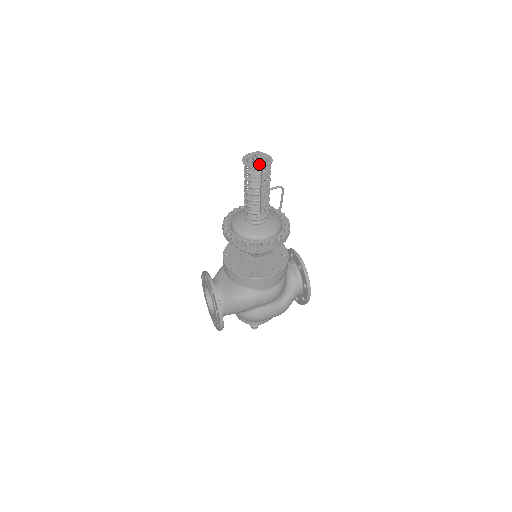
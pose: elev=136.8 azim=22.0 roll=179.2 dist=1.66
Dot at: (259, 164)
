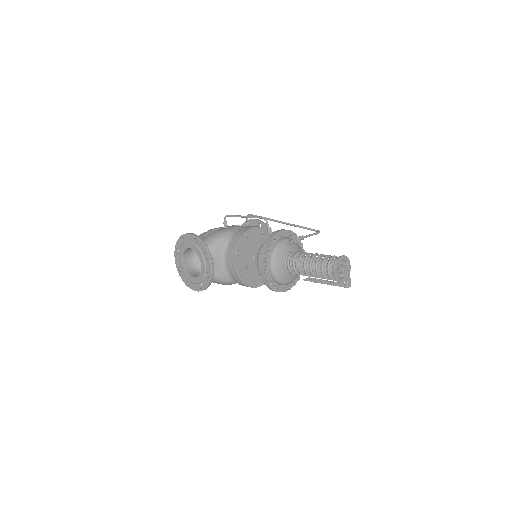
Dot at: (341, 273)
